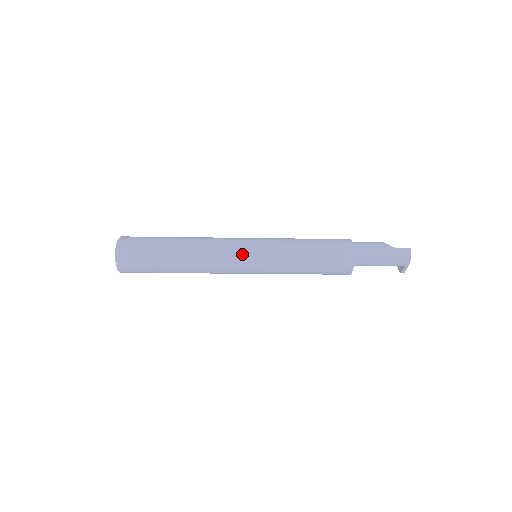
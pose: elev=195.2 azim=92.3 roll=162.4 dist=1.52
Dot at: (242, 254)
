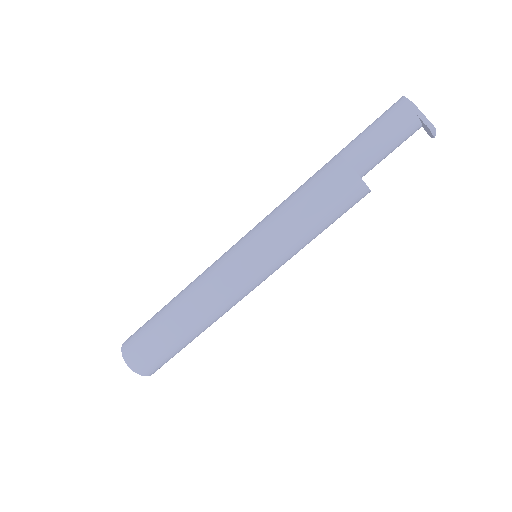
Dot at: (227, 255)
